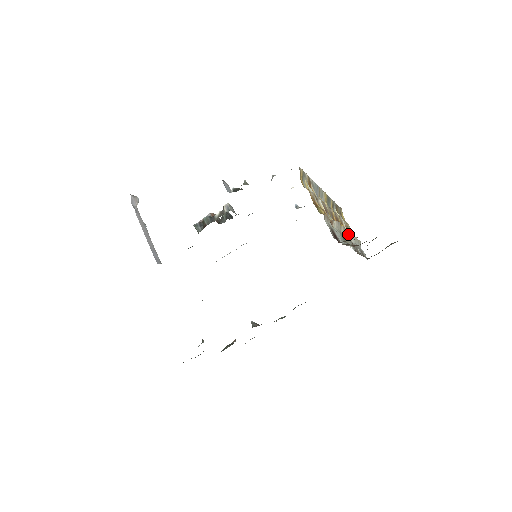
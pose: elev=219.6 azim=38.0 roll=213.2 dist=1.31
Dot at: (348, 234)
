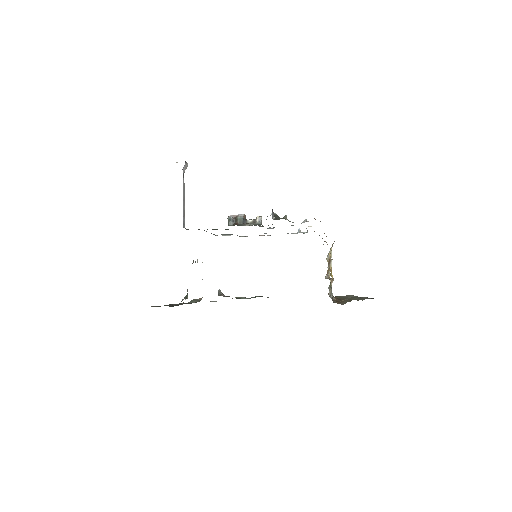
Dot at: occluded
